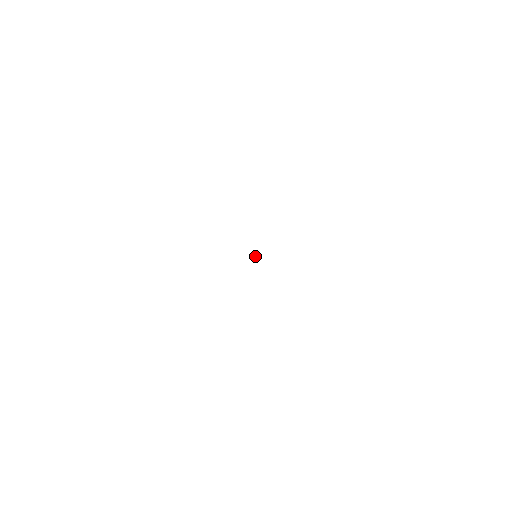
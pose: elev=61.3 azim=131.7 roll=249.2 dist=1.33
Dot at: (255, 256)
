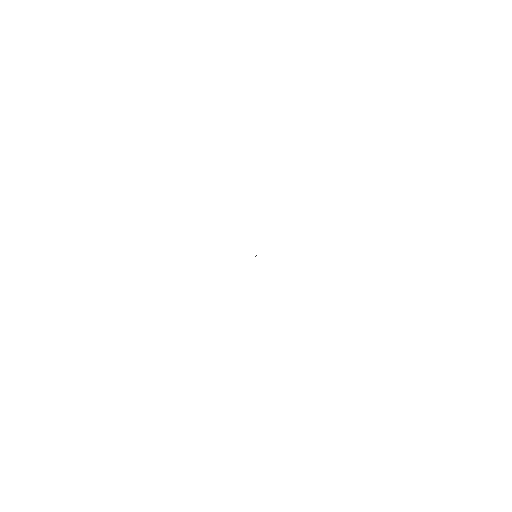
Dot at: (255, 256)
